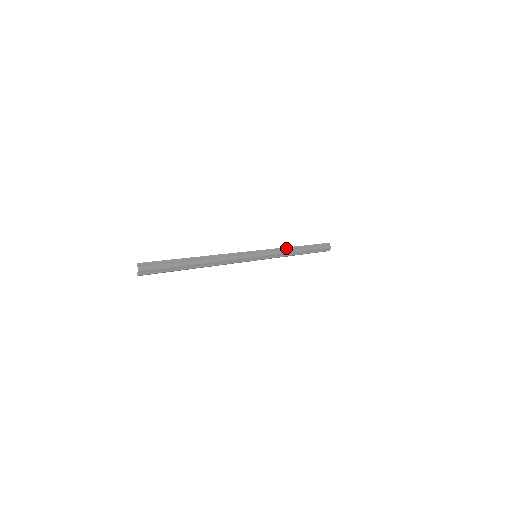
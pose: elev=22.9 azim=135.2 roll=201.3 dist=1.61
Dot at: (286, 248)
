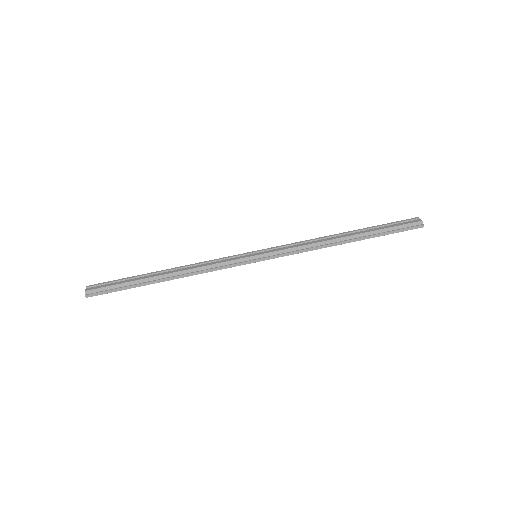
Dot at: (314, 239)
